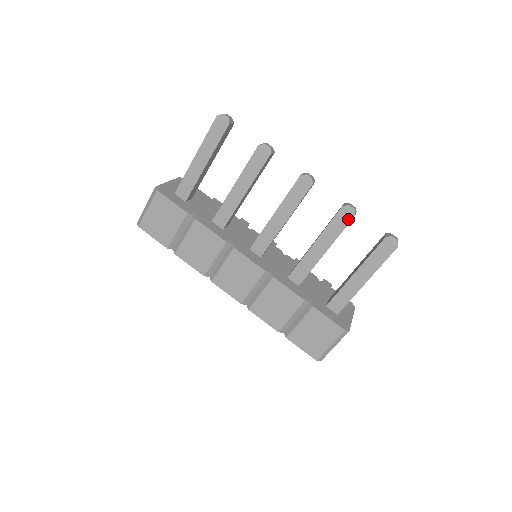
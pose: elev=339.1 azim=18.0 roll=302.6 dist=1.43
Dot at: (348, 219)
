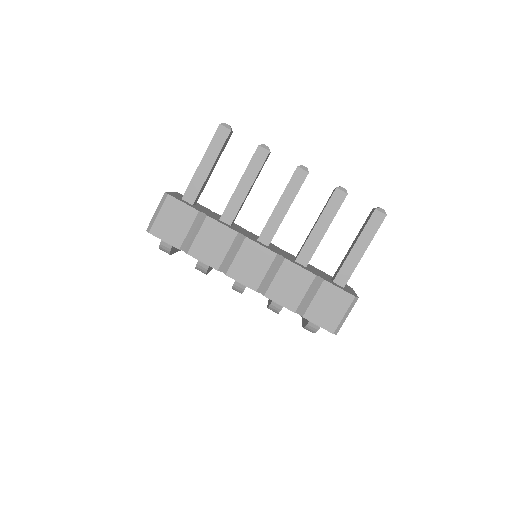
Dot at: (342, 198)
